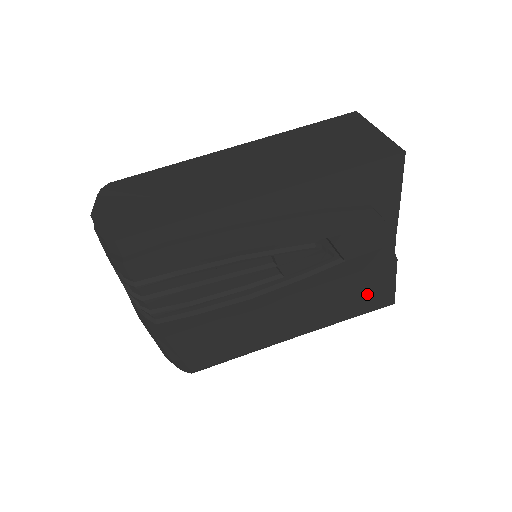
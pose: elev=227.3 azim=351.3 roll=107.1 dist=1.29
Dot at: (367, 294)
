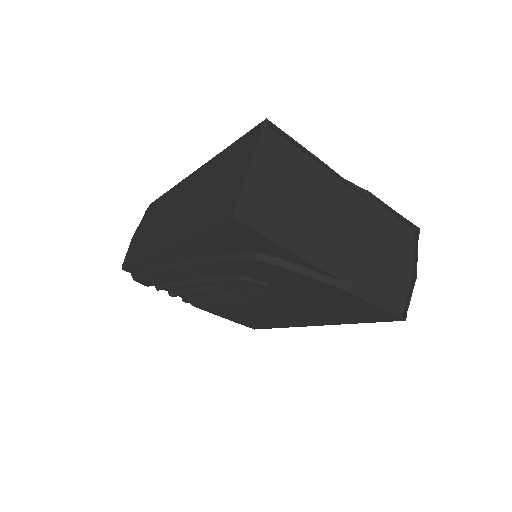
Dot at: (351, 310)
